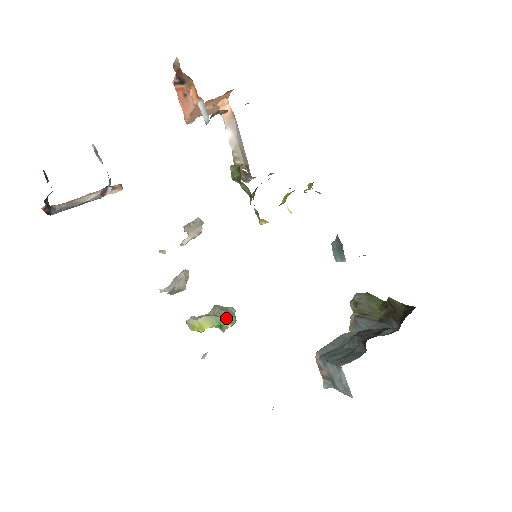
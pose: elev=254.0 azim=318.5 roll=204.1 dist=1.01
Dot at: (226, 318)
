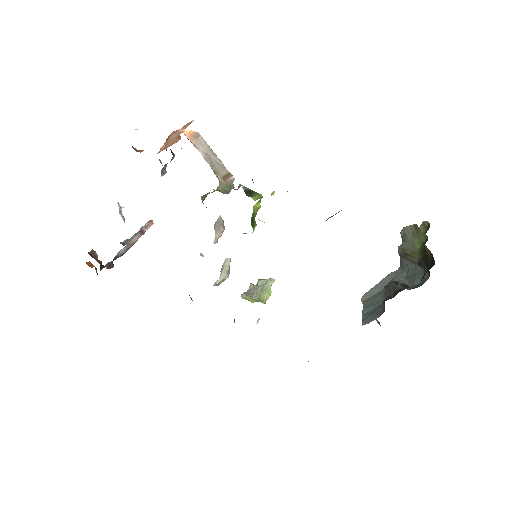
Dot at: (260, 297)
